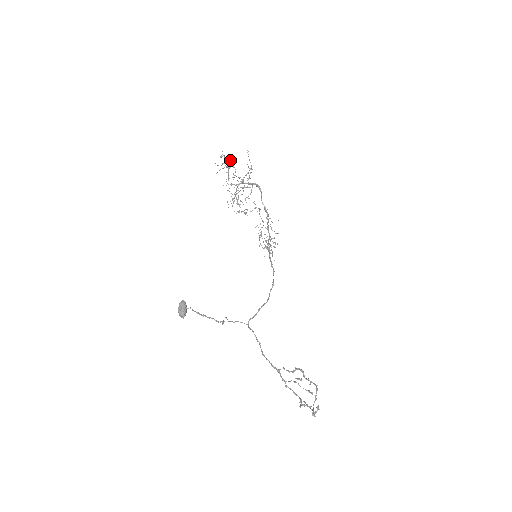
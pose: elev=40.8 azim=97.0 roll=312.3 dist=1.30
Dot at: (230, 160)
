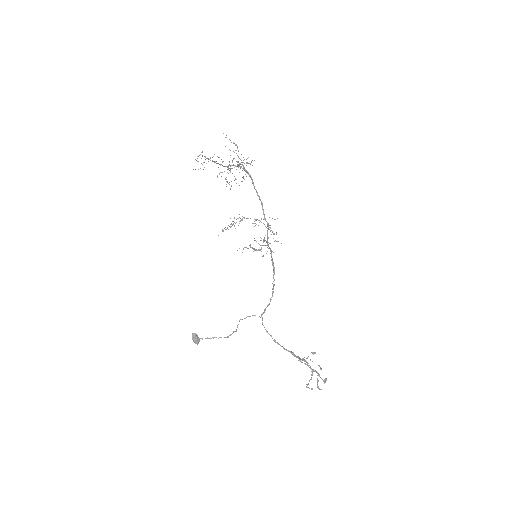
Dot at: occluded
